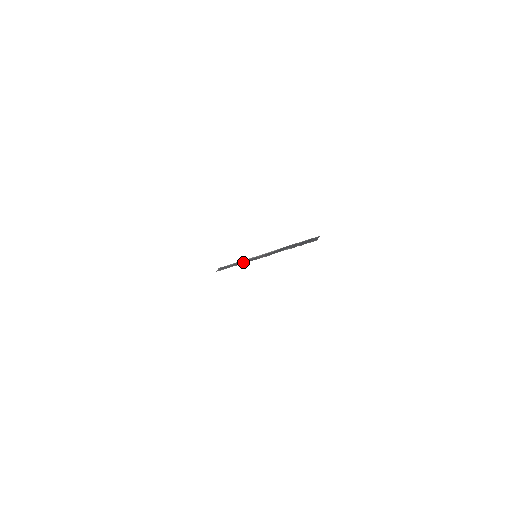
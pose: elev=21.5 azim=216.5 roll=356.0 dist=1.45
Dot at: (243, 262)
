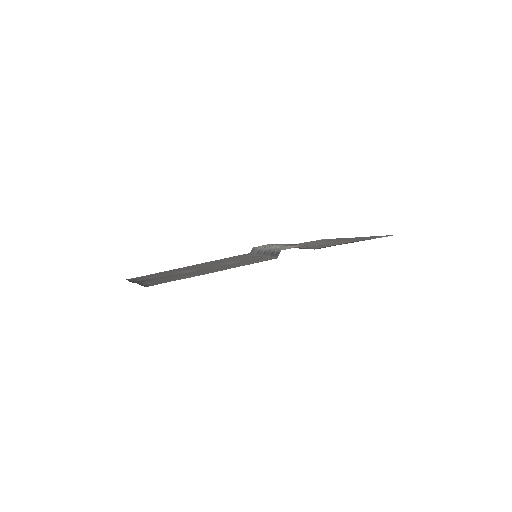
Dot at: (258, 252)
